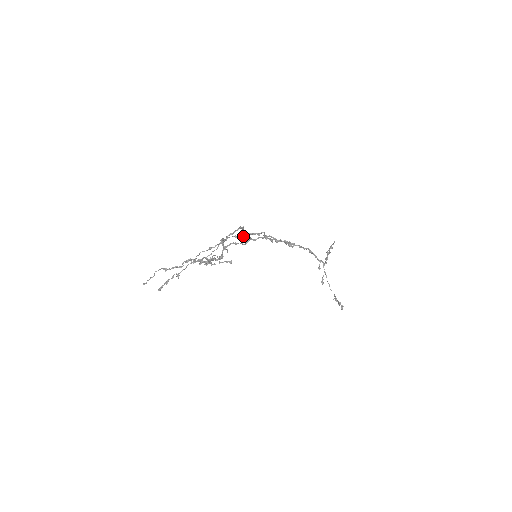
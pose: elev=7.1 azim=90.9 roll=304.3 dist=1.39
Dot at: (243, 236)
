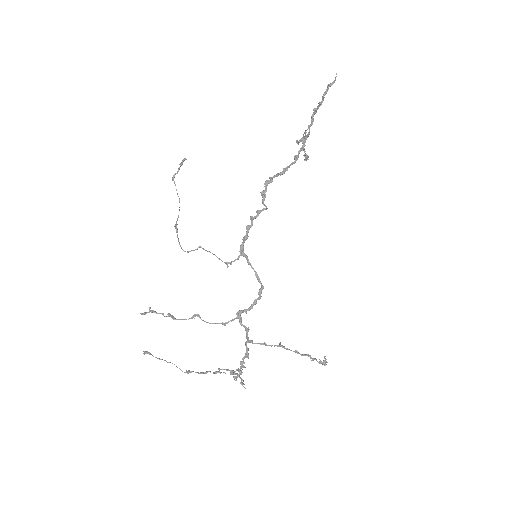
Dot at: (244, 242)
